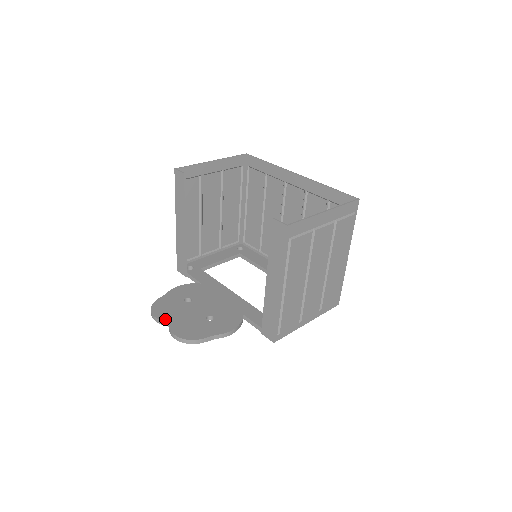
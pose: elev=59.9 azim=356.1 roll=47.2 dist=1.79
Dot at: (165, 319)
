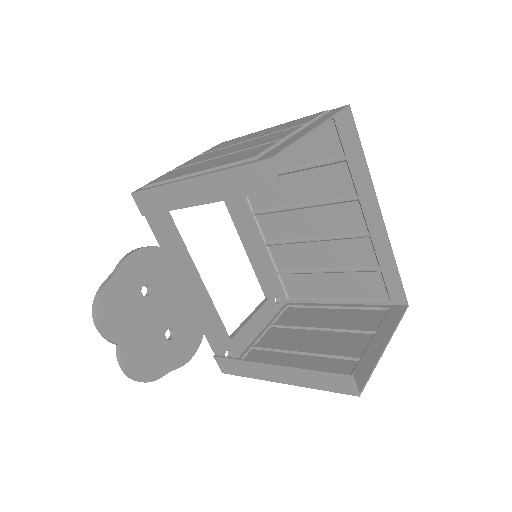
Dot at: (116, 338)
